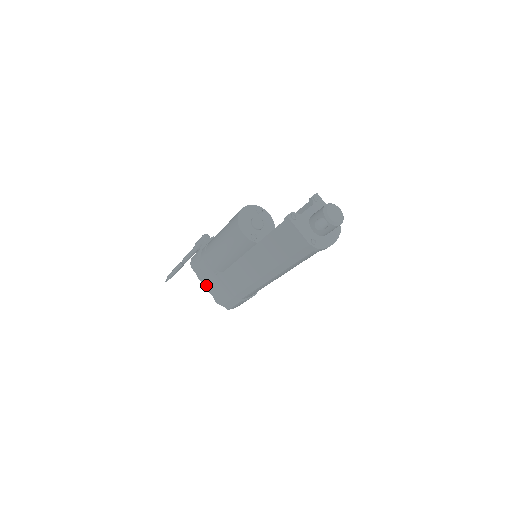
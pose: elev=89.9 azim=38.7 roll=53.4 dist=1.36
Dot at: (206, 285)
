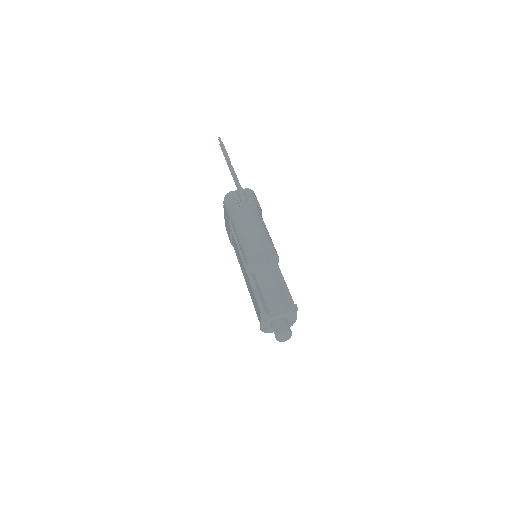
Dot at: (225, 215)
